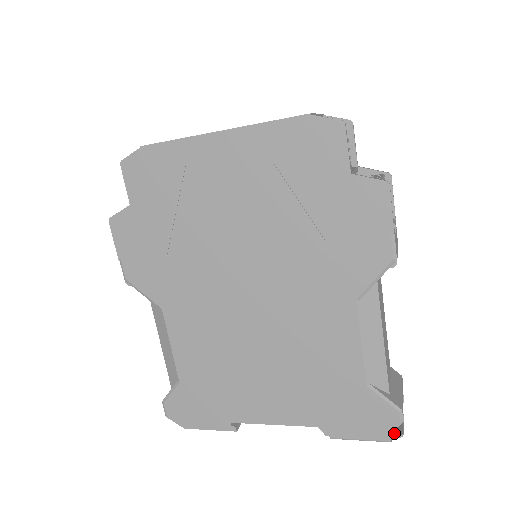
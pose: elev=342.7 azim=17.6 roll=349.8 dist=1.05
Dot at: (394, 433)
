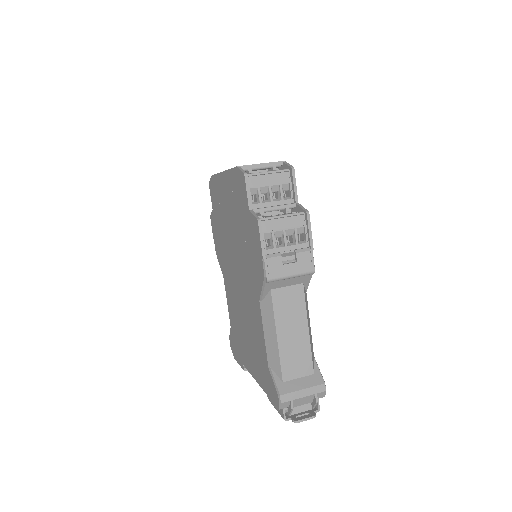
Dot at: (293, 417)
